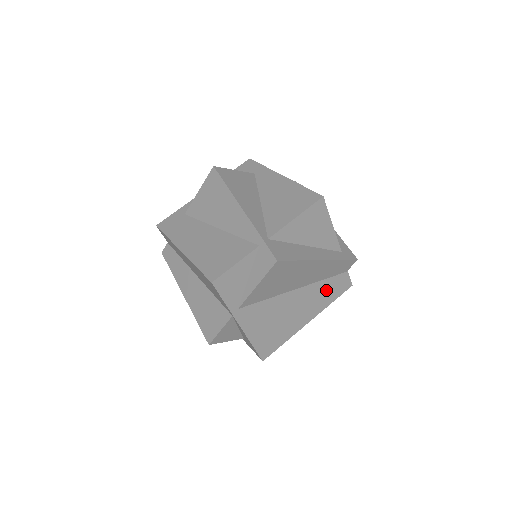
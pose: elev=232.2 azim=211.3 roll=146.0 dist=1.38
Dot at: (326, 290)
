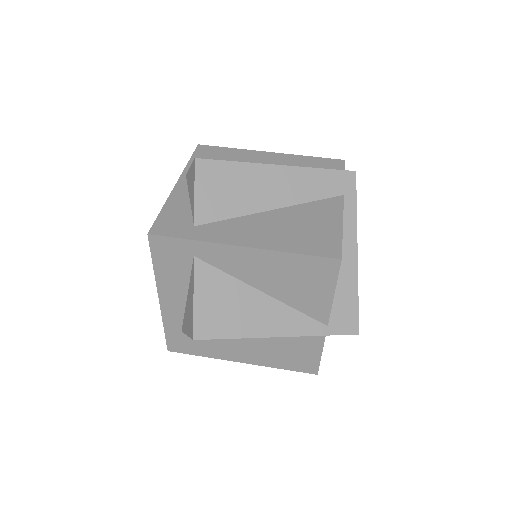
Dot at: occluded
